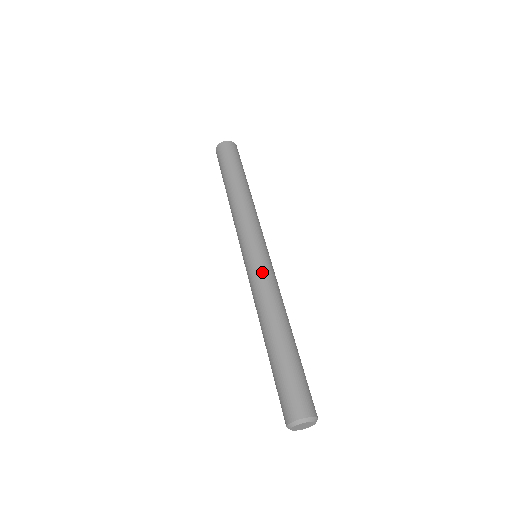
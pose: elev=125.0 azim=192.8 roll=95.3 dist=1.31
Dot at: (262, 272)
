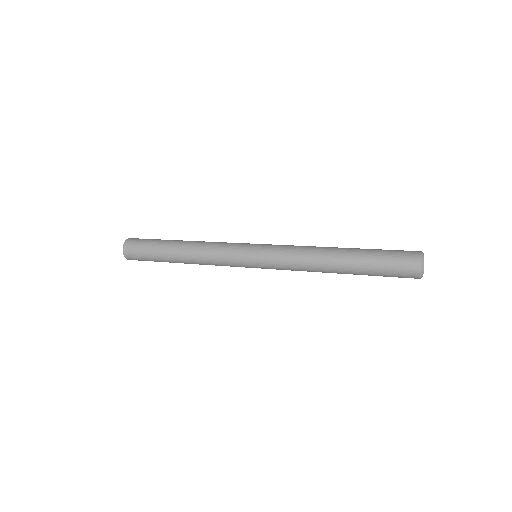
Dot at: occluded
